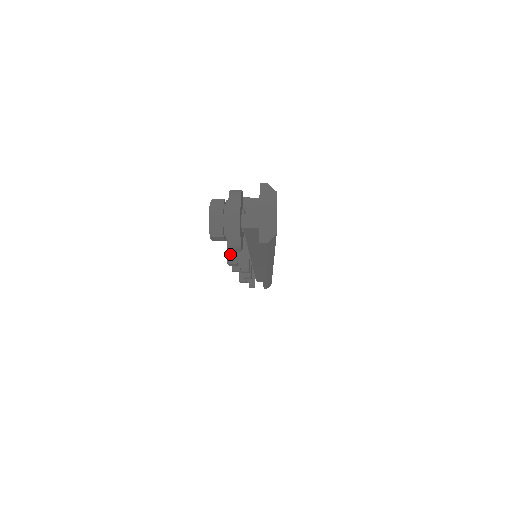
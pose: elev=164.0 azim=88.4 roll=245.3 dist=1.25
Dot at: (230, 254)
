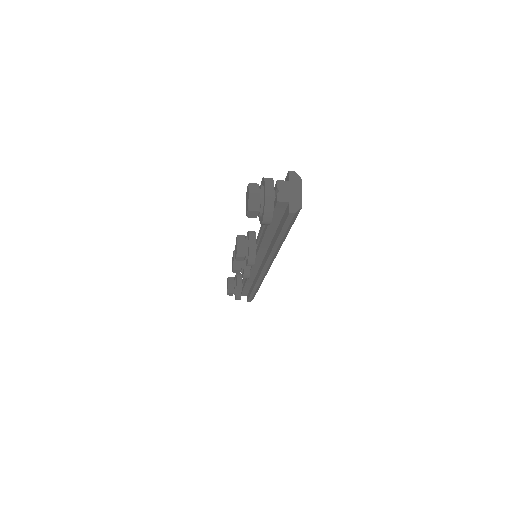
Dot at: (240, 248)
